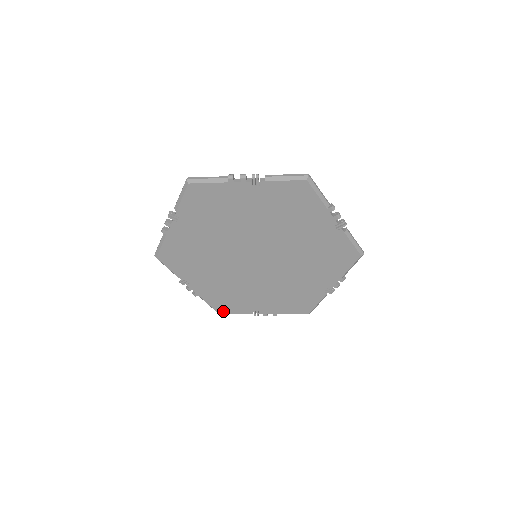
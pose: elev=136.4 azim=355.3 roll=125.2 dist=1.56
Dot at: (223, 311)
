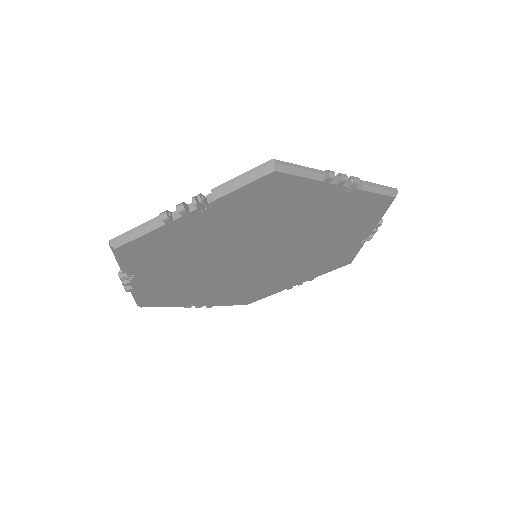
Dot at: (150, 305)
